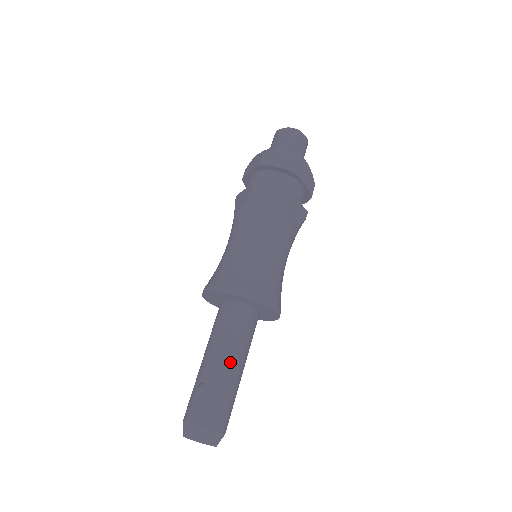
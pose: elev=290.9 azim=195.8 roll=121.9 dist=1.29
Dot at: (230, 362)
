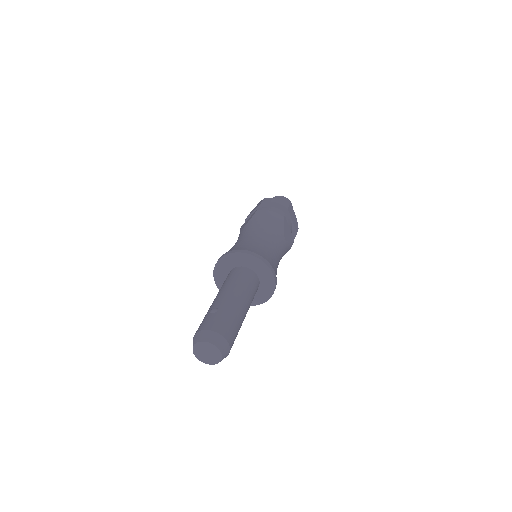
Dot at: (238, 298)
